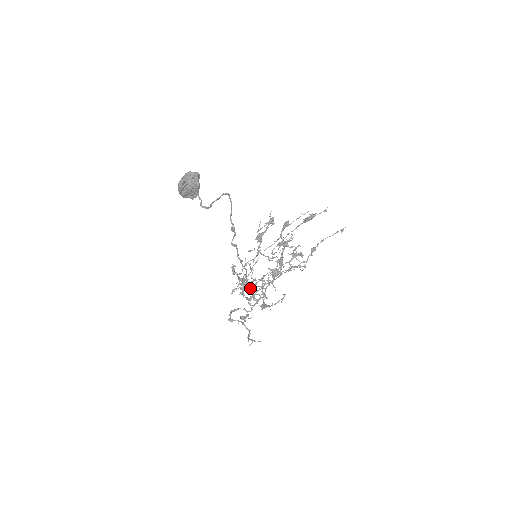
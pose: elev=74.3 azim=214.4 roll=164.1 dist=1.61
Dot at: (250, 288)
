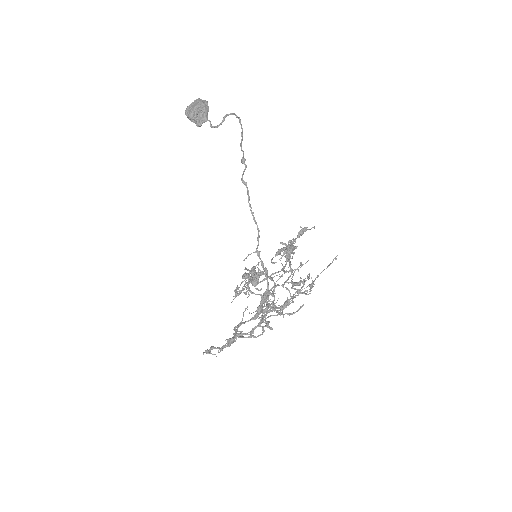
Dot at: (263, 267)
